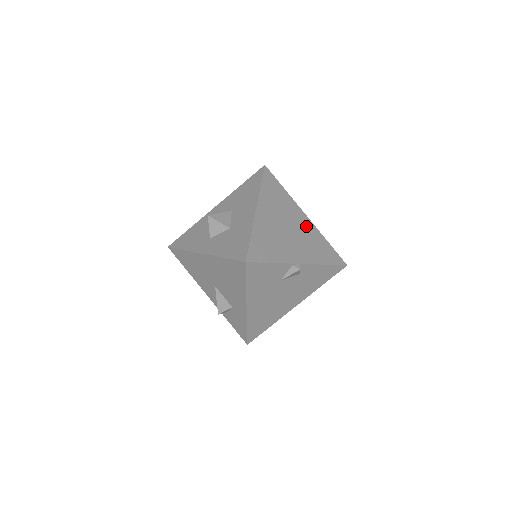
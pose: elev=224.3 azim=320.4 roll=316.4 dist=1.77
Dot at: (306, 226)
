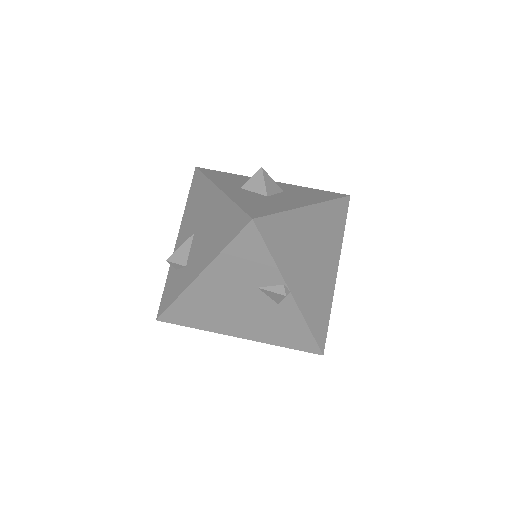
Dot at: (328, 278)
